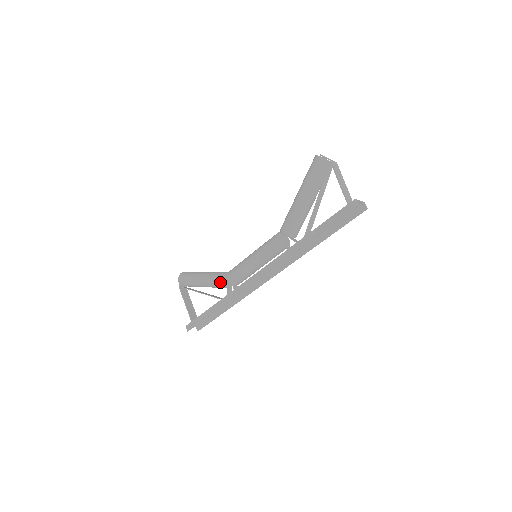
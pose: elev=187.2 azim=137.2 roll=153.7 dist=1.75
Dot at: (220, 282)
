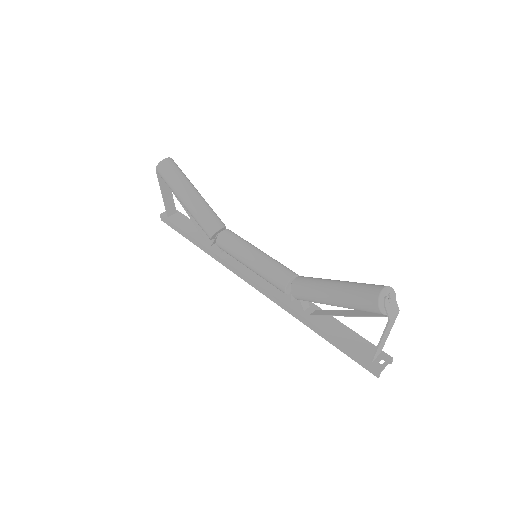
Dot at: occluded
